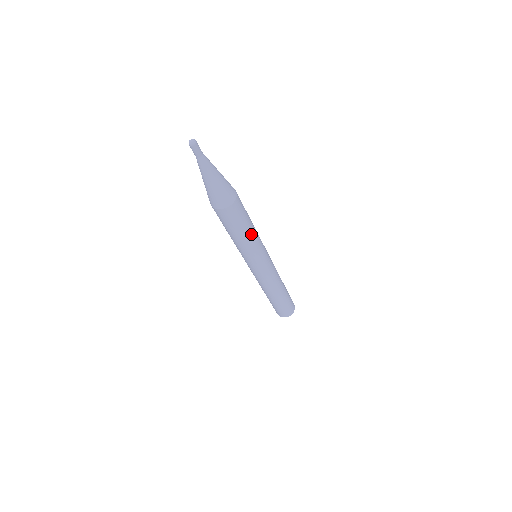
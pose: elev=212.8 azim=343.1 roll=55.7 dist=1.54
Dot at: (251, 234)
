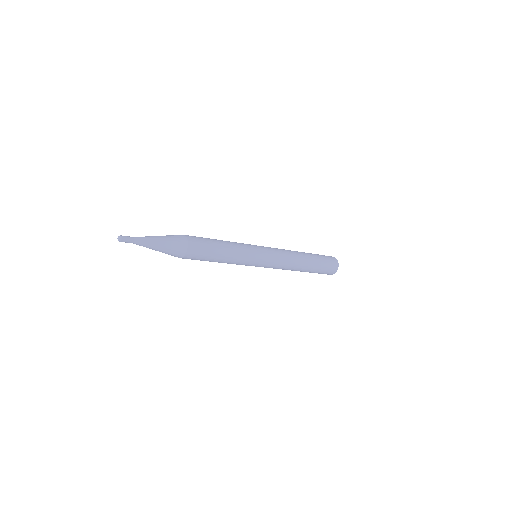
Dot at: (227, 255)
